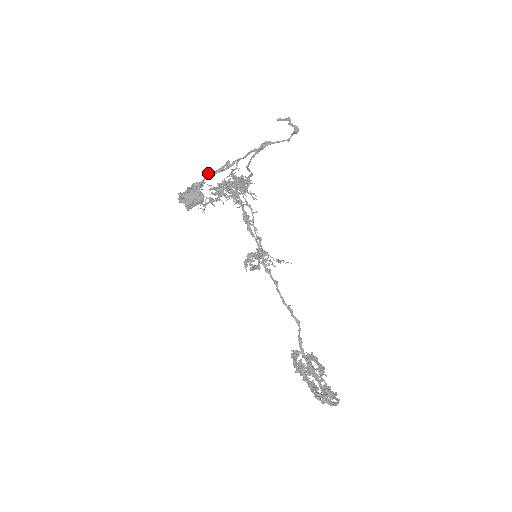
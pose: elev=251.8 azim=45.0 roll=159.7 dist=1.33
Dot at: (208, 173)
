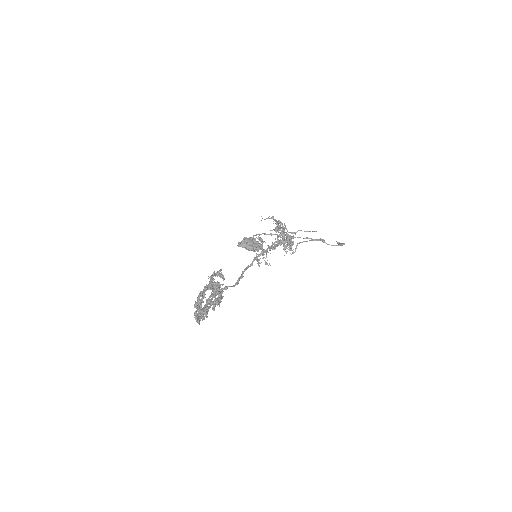
Dot at: (275, 234)
